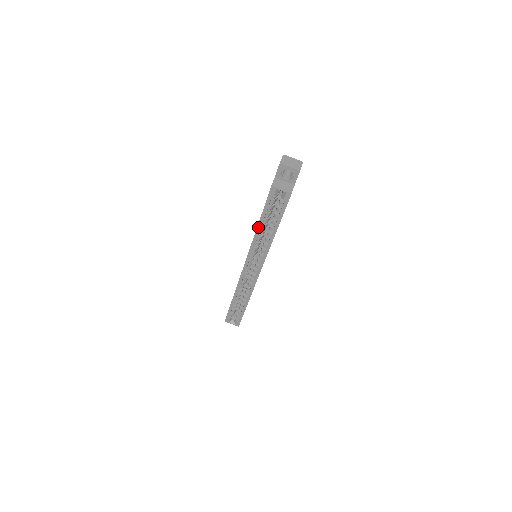
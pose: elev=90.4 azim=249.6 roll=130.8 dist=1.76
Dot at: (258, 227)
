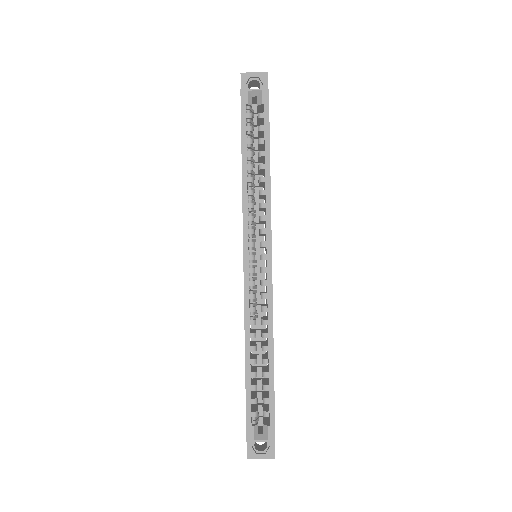
Dot at: (243, 169)
